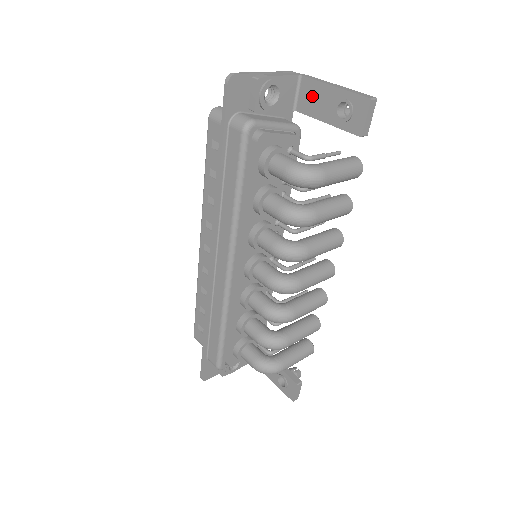
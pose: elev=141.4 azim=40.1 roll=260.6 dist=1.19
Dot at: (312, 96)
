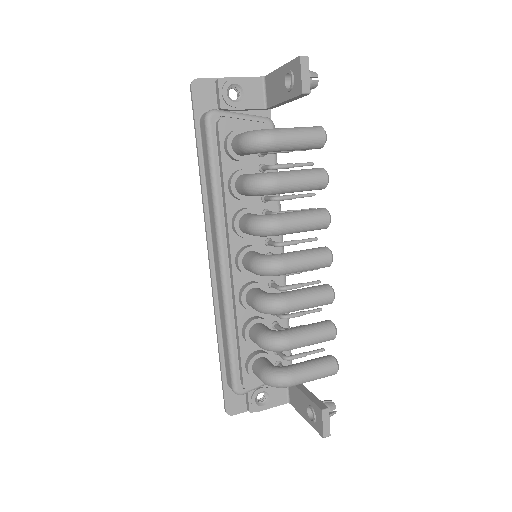
Dot at: (272, 87)
